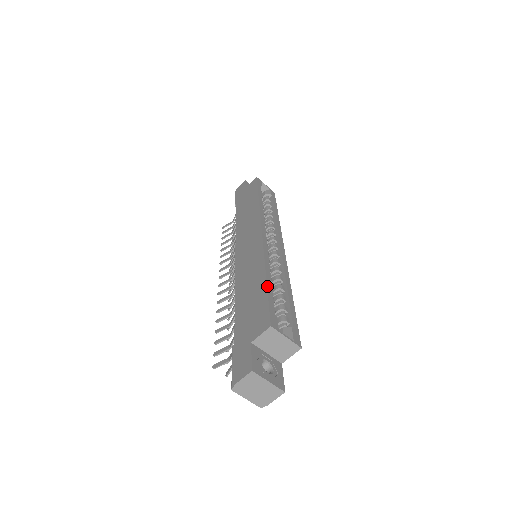
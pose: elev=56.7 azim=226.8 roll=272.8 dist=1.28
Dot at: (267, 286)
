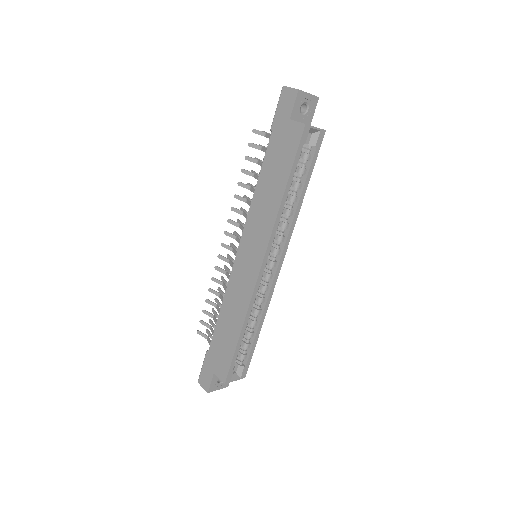
Dot at: (236, 346)
